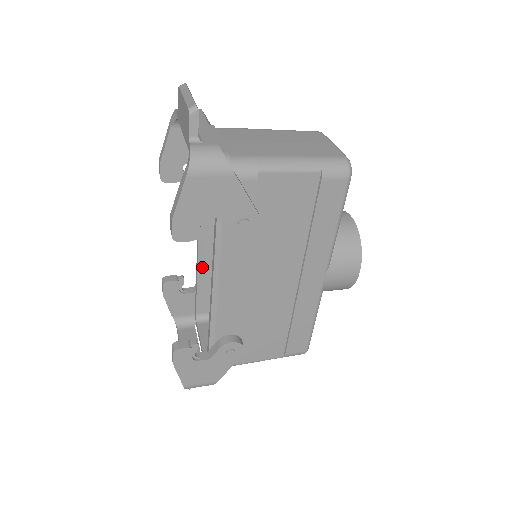
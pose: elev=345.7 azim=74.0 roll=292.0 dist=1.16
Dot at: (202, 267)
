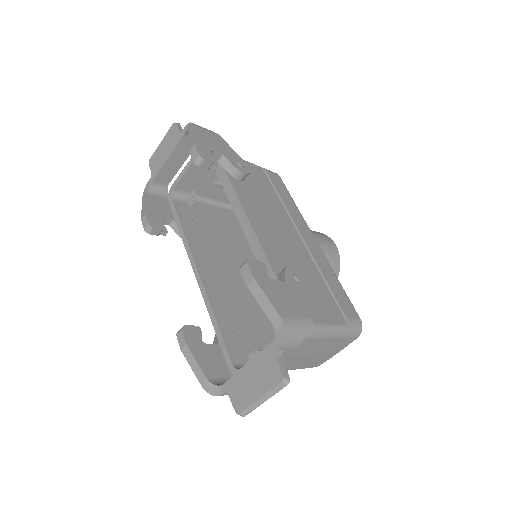
Dot at: (213, 303)
